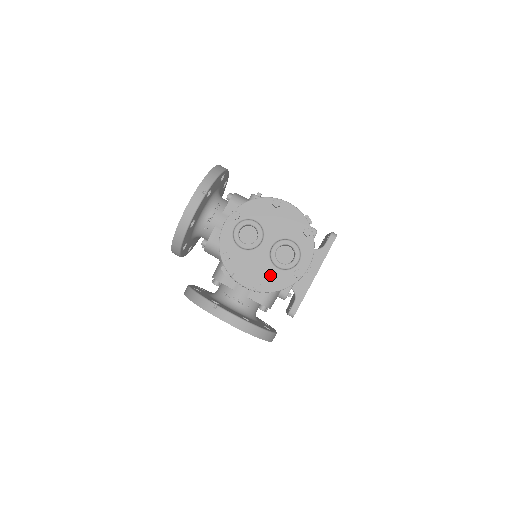
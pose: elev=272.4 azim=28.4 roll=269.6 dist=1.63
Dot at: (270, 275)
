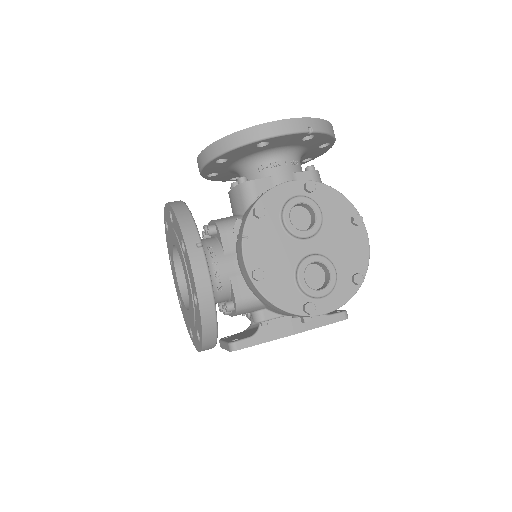
Dot at: (281, 279)
